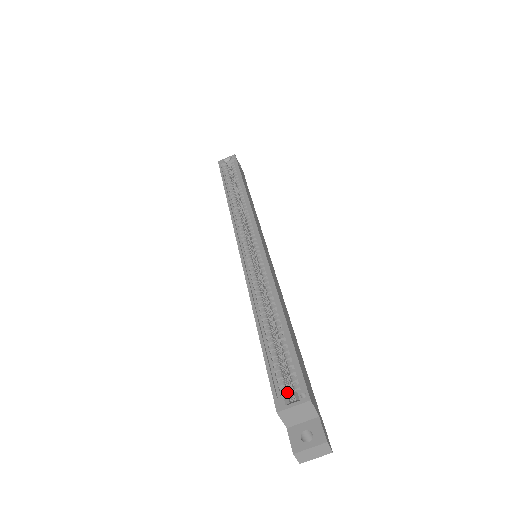
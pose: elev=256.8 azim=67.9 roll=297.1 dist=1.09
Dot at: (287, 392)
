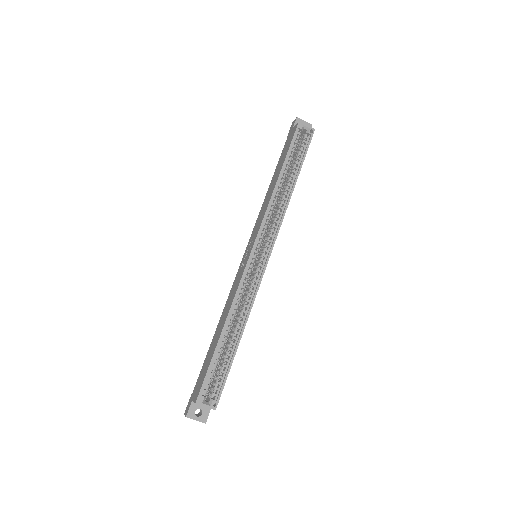
Dot at: occluded
